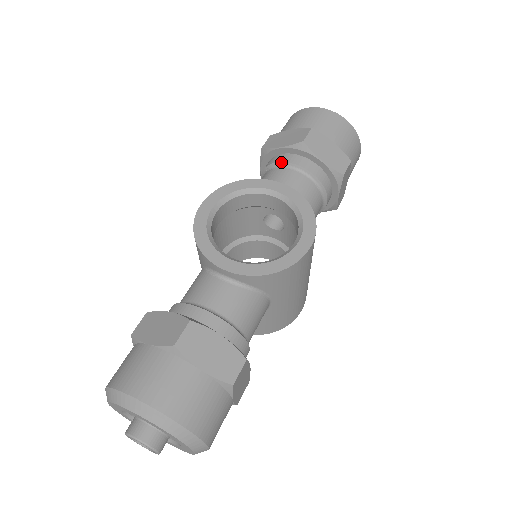
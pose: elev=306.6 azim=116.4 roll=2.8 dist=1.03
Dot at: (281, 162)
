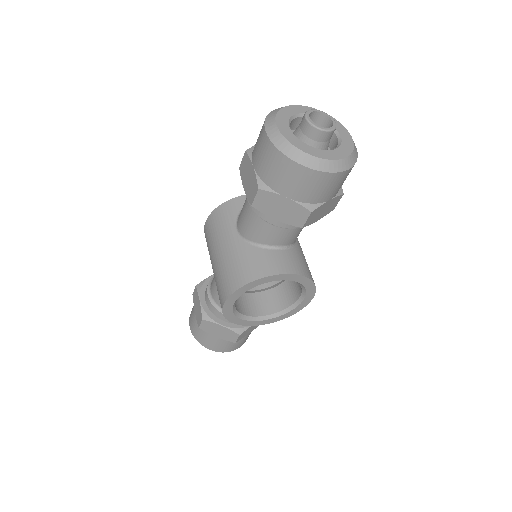
Dot at: occluded
